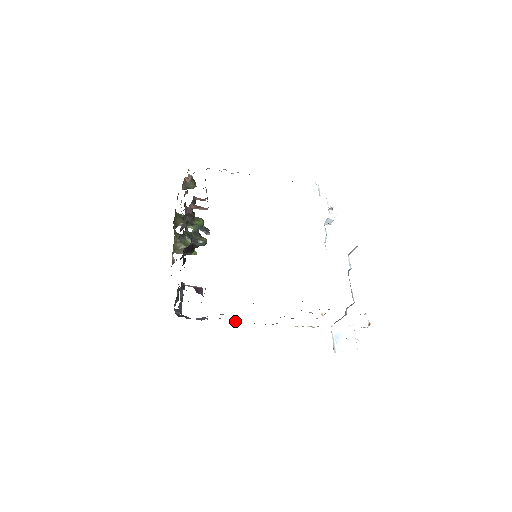
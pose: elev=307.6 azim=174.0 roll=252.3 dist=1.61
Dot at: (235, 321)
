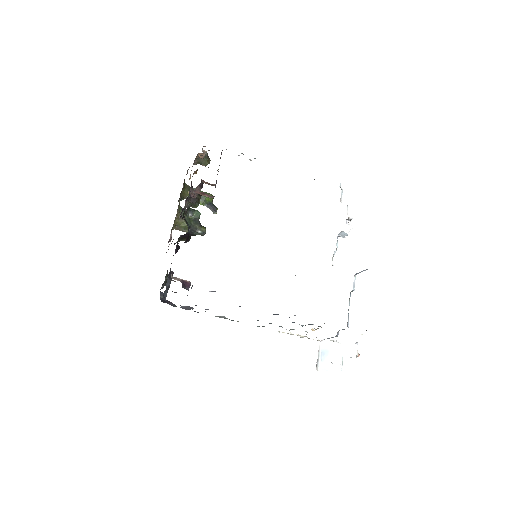
Dot at: (221, 316)
